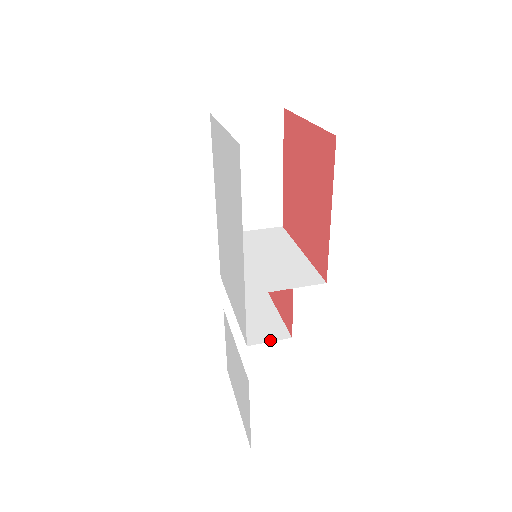
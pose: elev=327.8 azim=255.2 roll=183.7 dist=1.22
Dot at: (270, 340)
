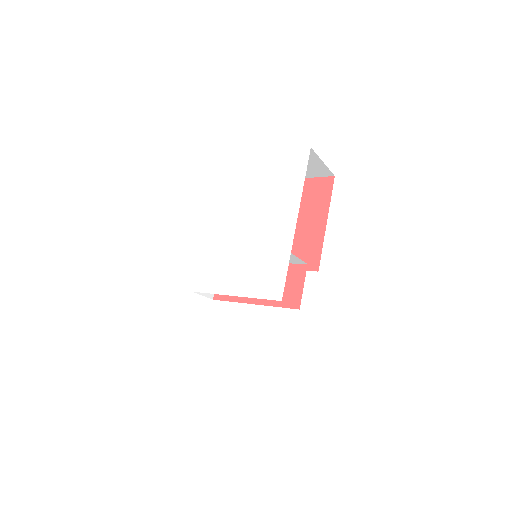
Dot at: occluded
